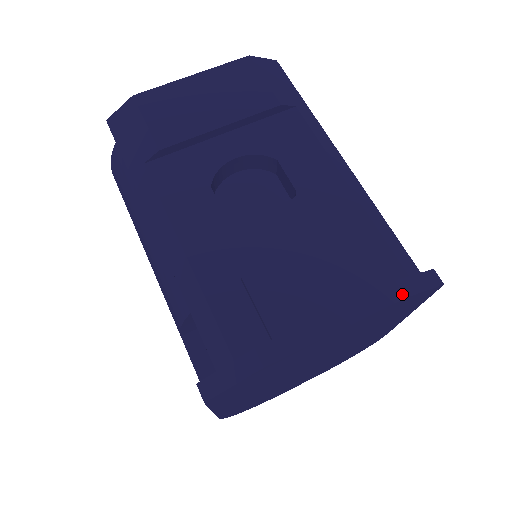
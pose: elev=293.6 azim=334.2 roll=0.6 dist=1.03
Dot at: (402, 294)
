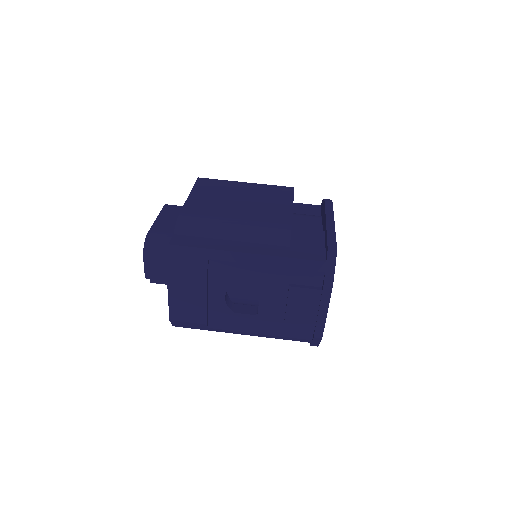
Dot at: (331, 285)
